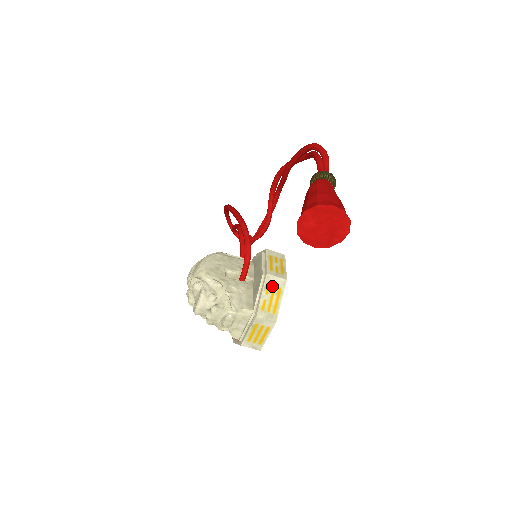
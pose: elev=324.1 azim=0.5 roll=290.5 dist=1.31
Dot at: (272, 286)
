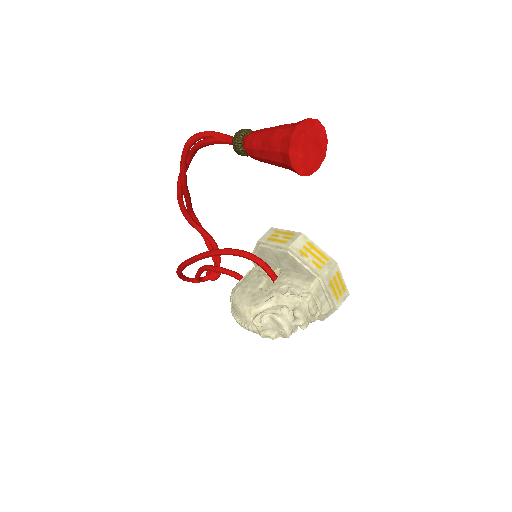
Dot at: (302, 249)
